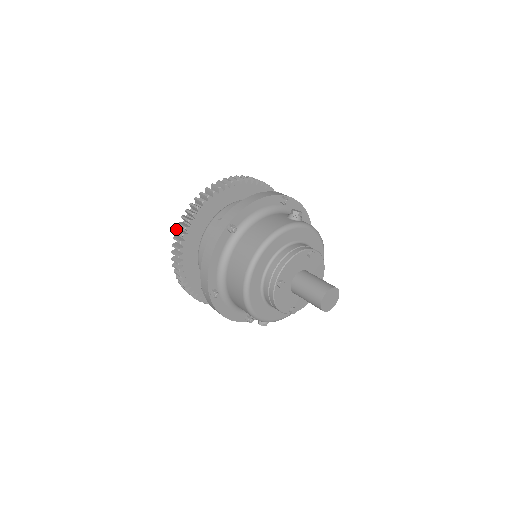
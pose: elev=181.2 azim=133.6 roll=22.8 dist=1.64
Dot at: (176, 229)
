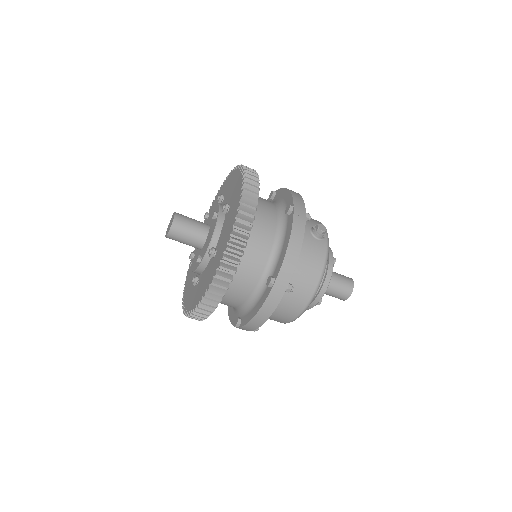
Dot at: (205, 296)
